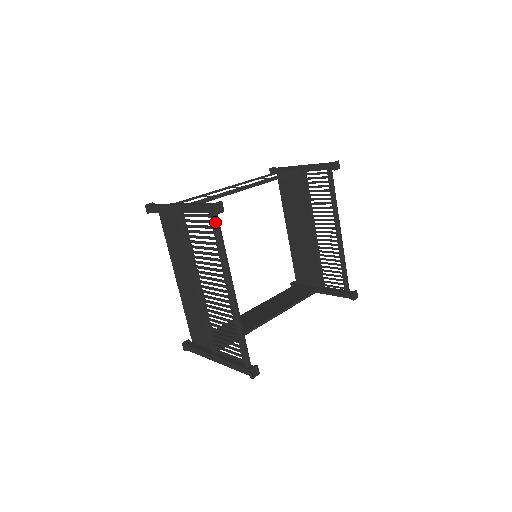
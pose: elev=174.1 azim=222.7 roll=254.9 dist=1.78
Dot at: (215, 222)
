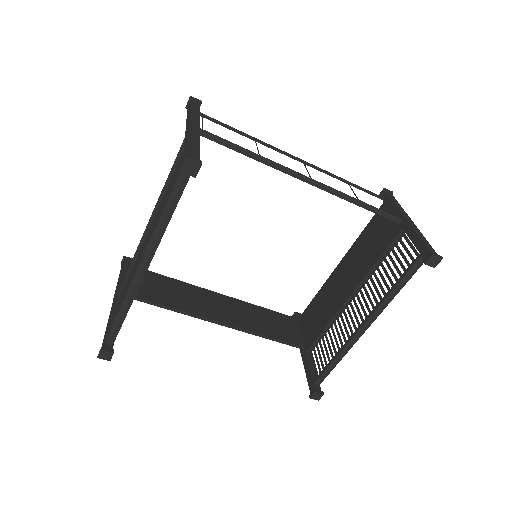
Dot at: (180, 179)
